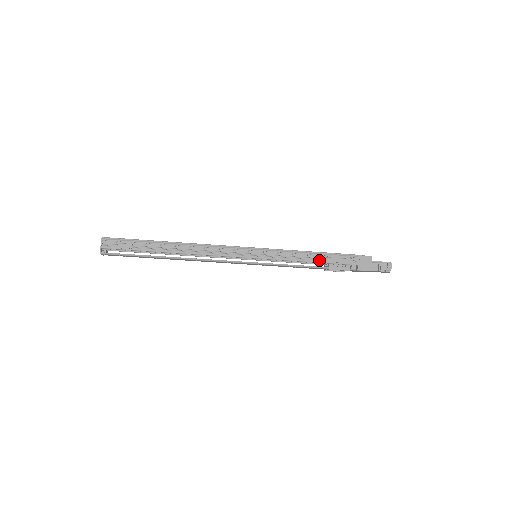
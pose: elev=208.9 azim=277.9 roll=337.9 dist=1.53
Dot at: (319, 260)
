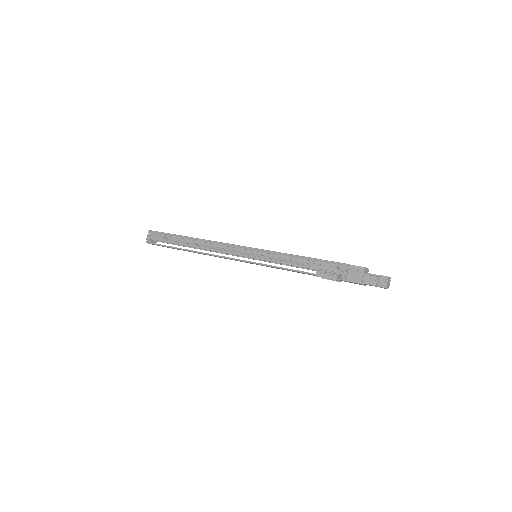
Dot at: (308, 265)
